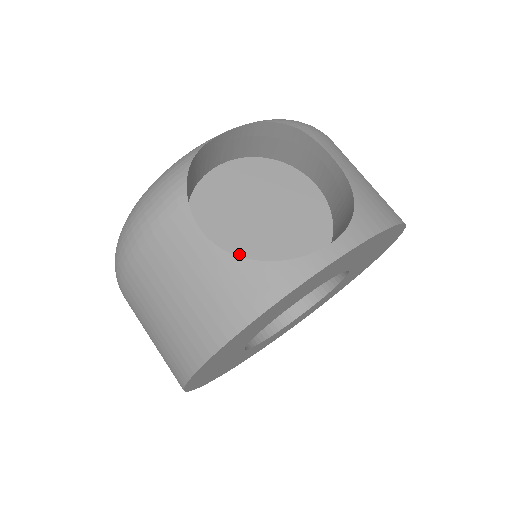
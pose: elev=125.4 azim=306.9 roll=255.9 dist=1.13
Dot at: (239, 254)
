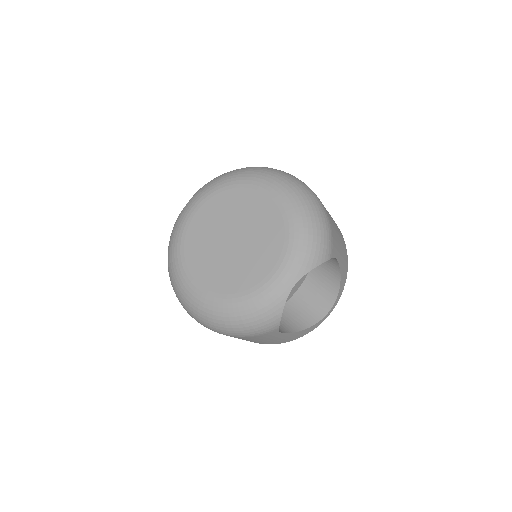
Dot at: occluded
